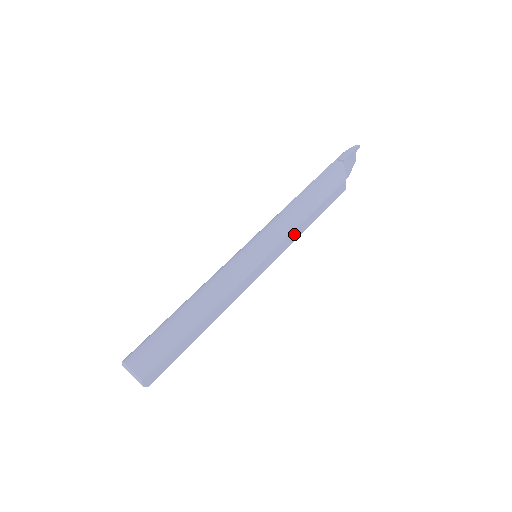
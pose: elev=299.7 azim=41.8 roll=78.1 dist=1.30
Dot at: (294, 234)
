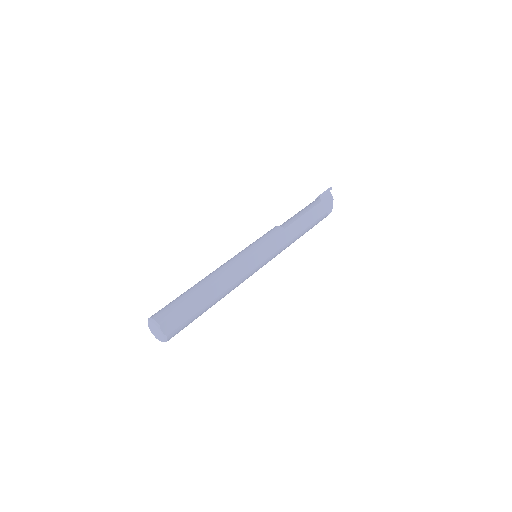
Dot at: (284, 237)
